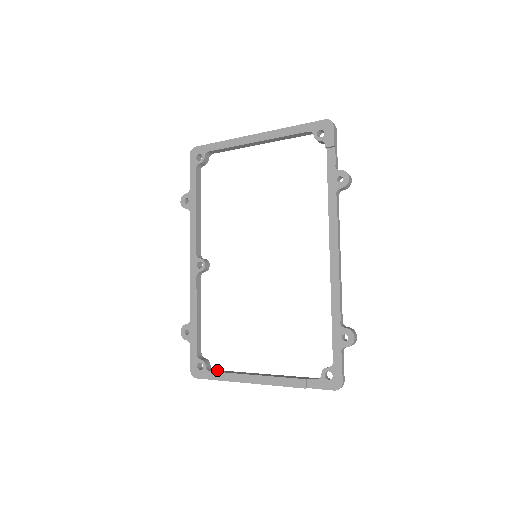
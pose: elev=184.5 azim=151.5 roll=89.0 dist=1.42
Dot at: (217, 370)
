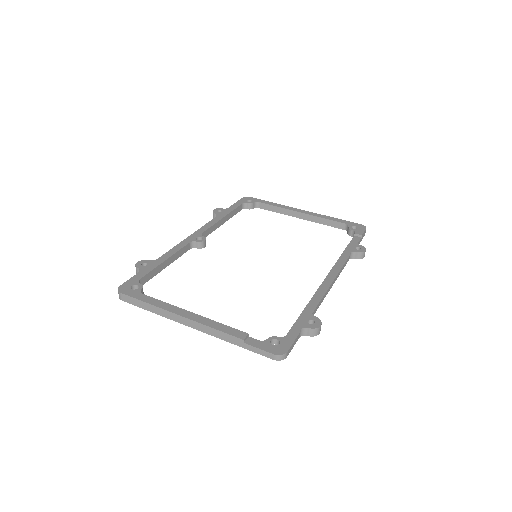
Dot at: occluded
